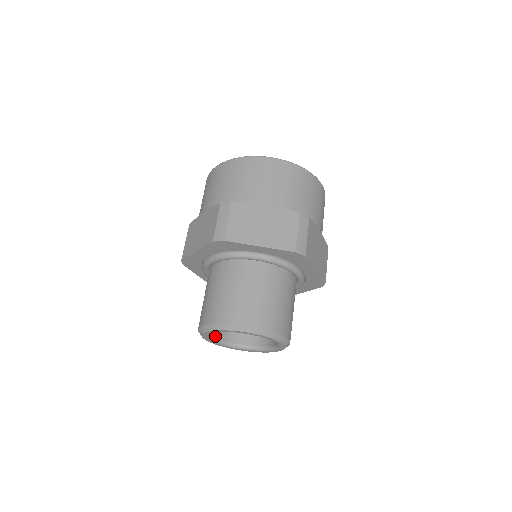
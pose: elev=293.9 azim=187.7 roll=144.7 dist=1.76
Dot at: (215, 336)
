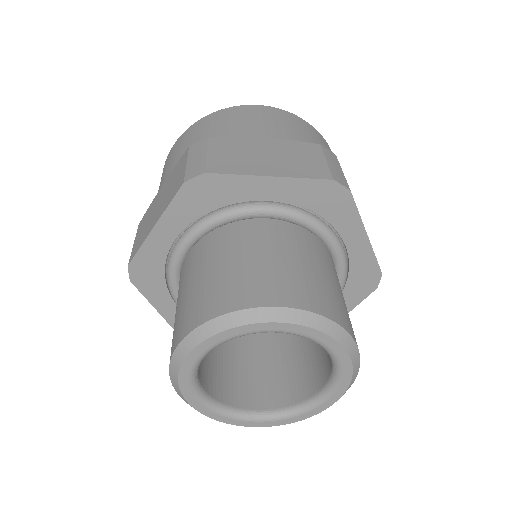
Dot at: (205, 390)
